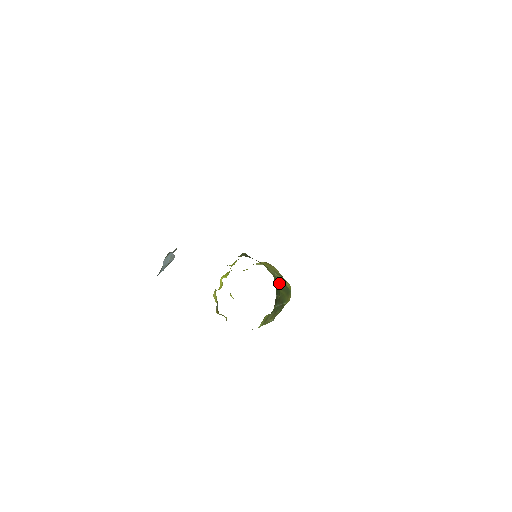
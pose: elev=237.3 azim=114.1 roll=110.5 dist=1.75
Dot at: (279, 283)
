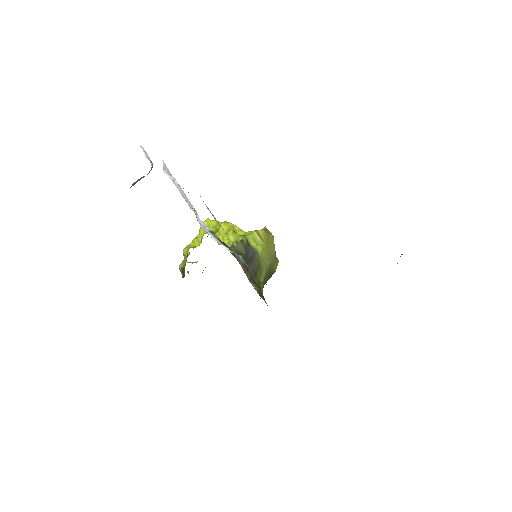
Dot at: (266, 279)
